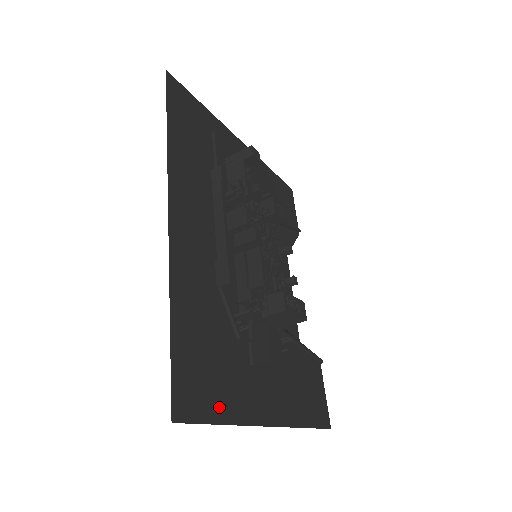
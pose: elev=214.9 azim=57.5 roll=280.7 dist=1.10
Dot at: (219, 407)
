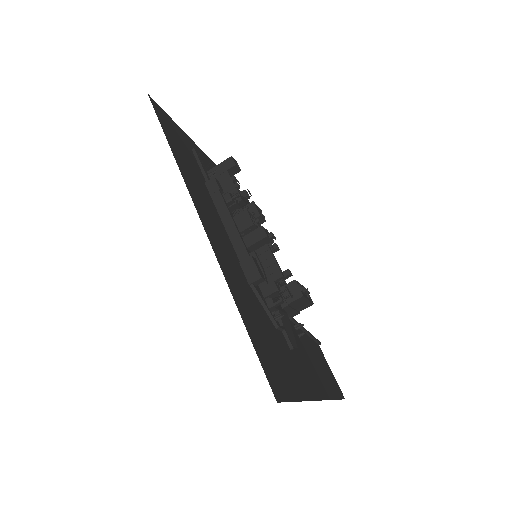
Dot at: (291, 387)
